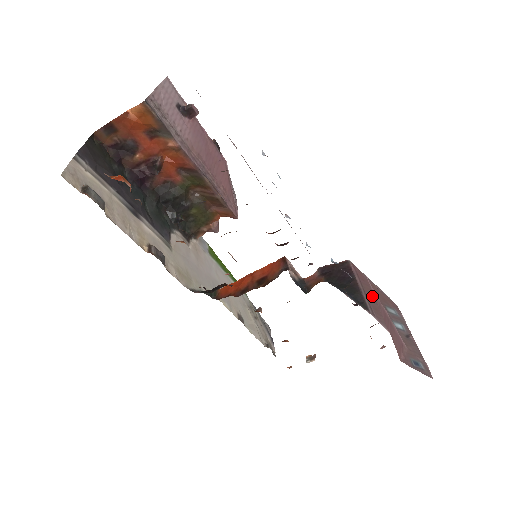
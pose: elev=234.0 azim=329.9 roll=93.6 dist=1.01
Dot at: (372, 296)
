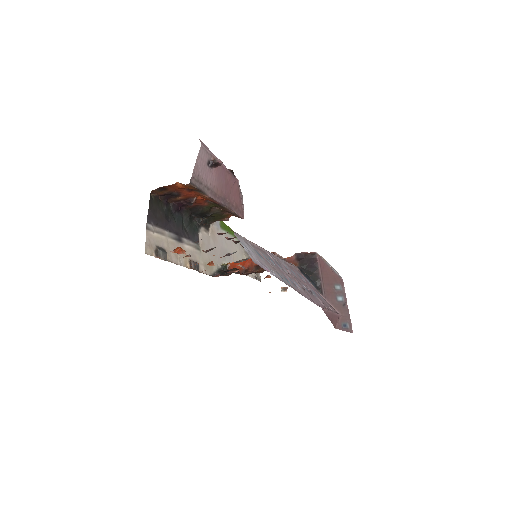
Dot at: (327, 280)
